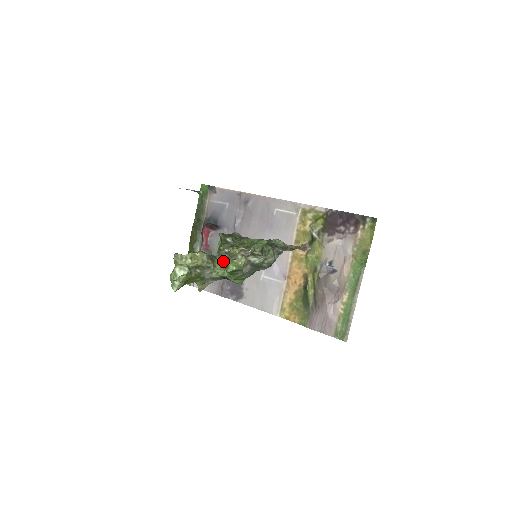
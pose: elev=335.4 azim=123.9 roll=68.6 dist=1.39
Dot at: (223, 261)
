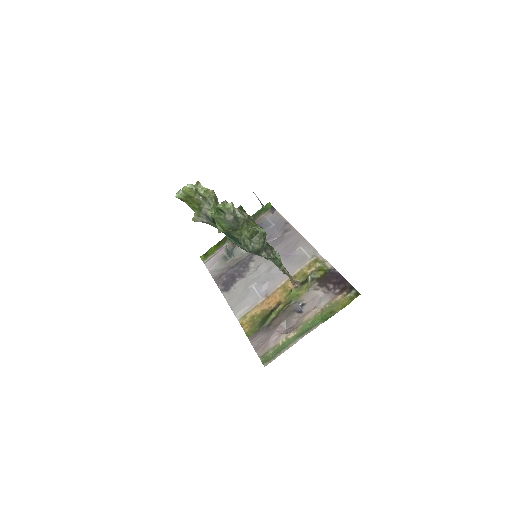
Dot at: occluded
